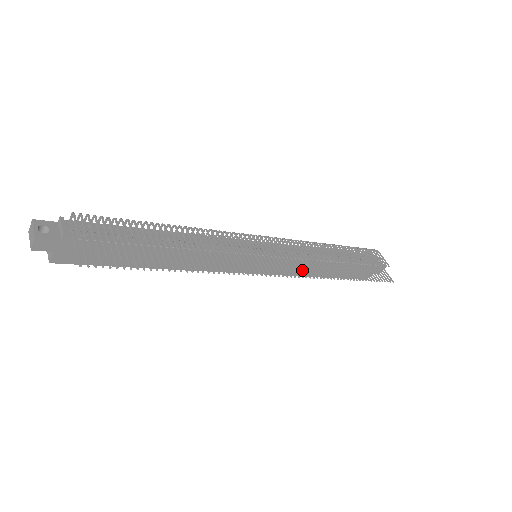
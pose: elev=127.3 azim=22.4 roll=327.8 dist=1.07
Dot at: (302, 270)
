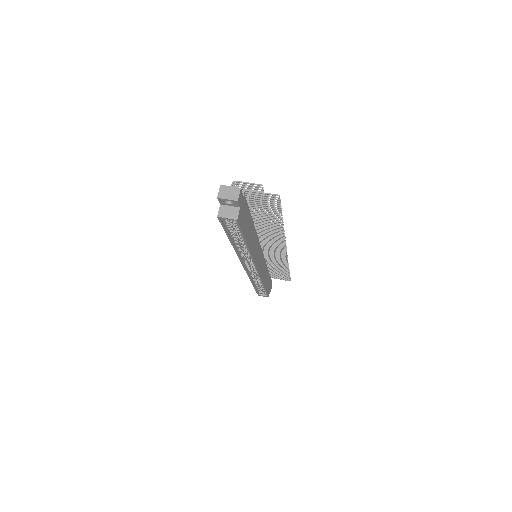
Dot at: (281, 256)
